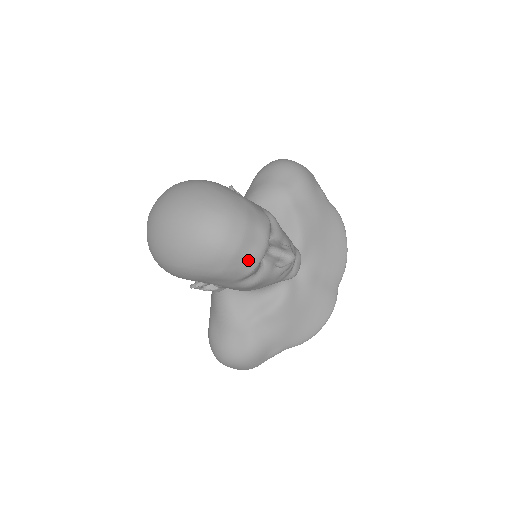
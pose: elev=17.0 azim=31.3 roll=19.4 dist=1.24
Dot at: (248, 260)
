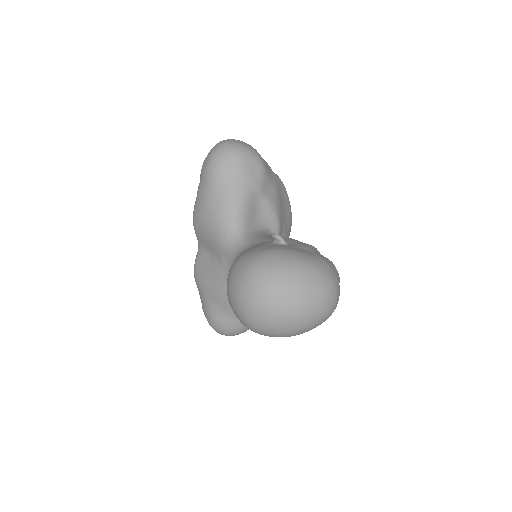
Dot at: occluded
